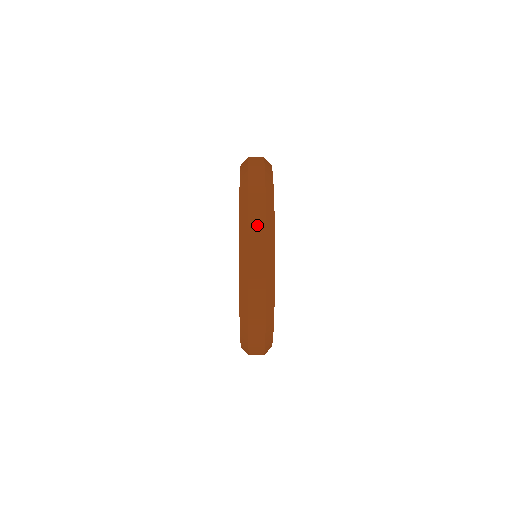
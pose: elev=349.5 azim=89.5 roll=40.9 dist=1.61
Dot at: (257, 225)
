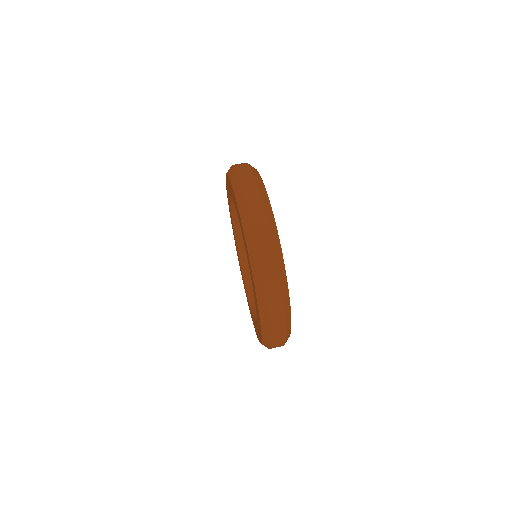
Dot at: occluded
